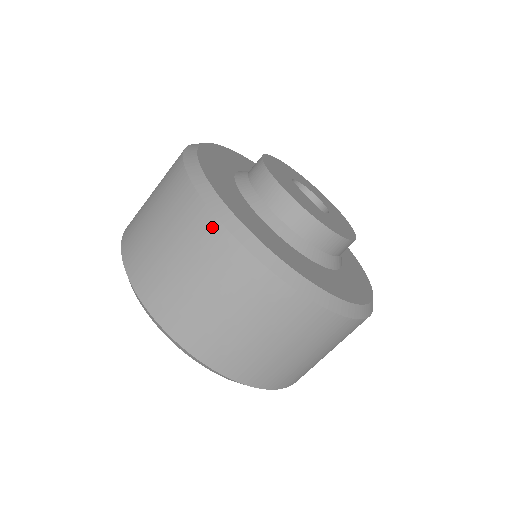
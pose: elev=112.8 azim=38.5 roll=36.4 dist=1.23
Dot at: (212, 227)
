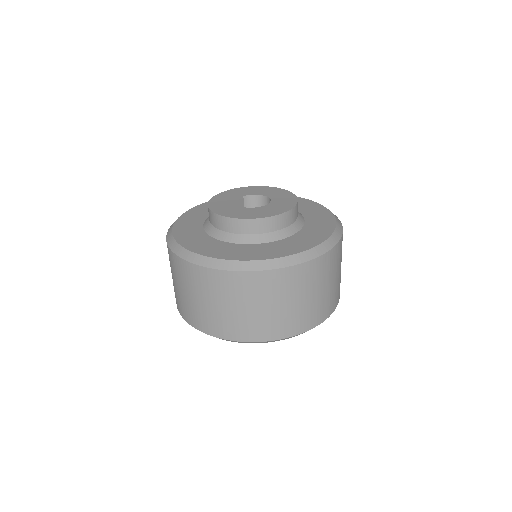
Dot at: occluded
